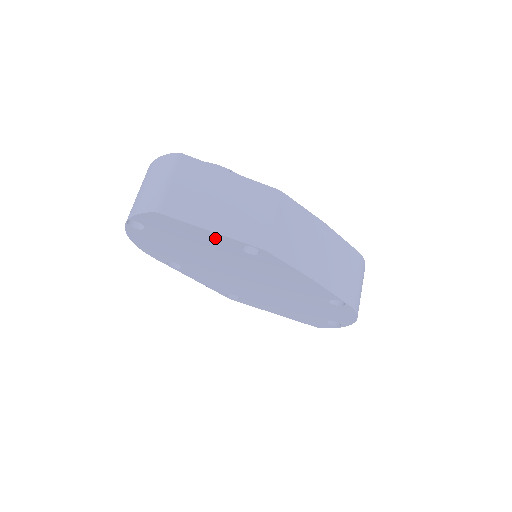
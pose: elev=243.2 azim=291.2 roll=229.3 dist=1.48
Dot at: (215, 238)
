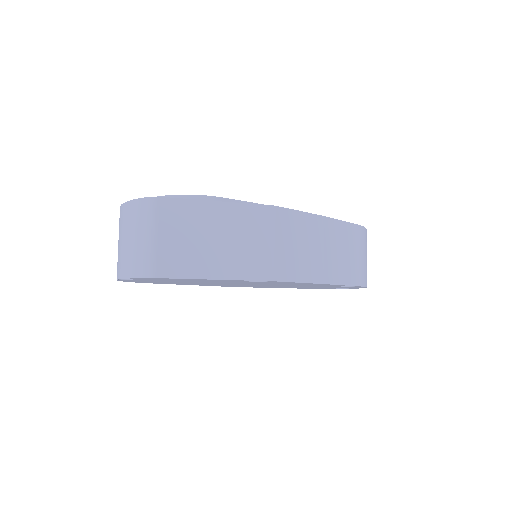
Dot at: (218, 280)
